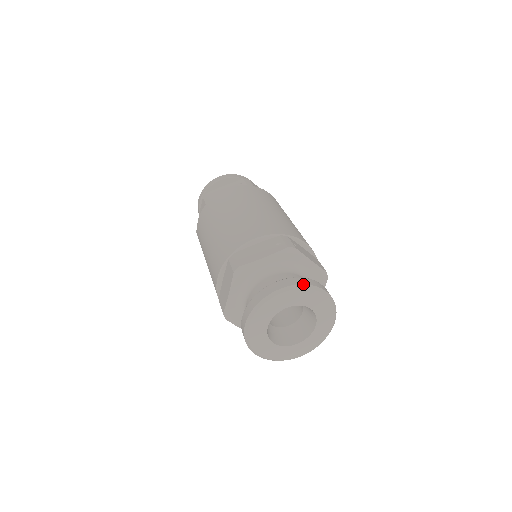
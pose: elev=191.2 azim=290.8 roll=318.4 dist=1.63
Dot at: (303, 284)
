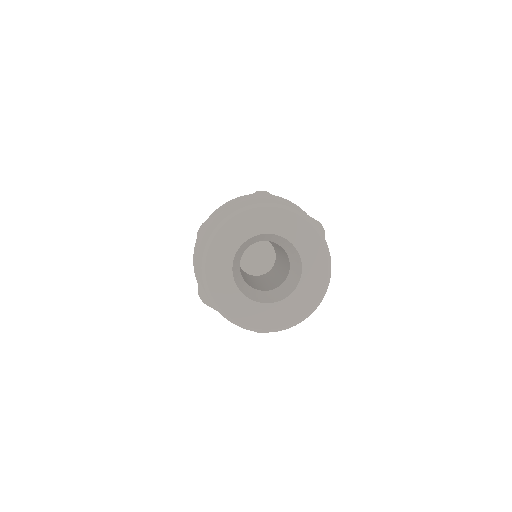
Dot at: (263, 203)
